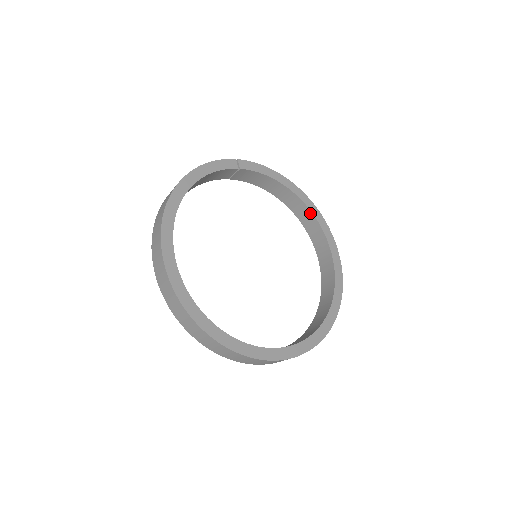
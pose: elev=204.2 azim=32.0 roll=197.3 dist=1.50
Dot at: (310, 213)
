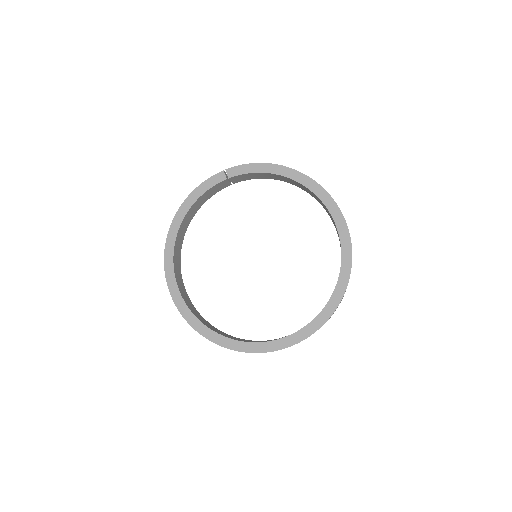
Dot at: (312, 192)
